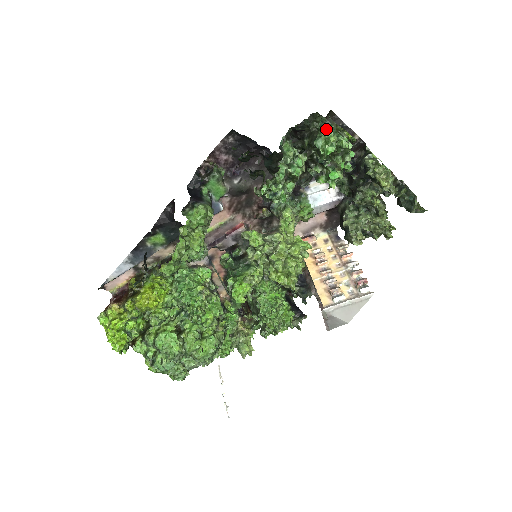
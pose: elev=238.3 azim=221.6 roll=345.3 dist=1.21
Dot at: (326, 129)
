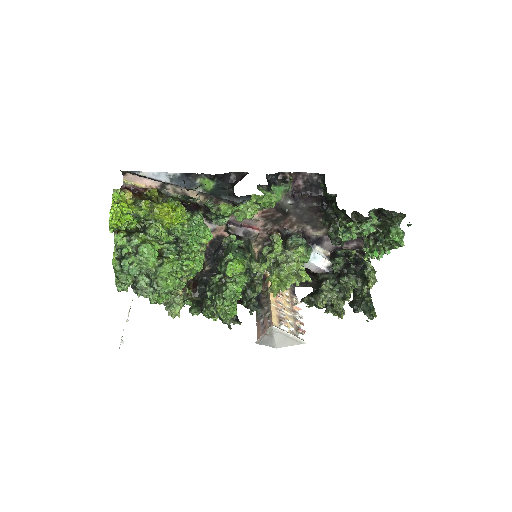
Dot at: (399, 227)
